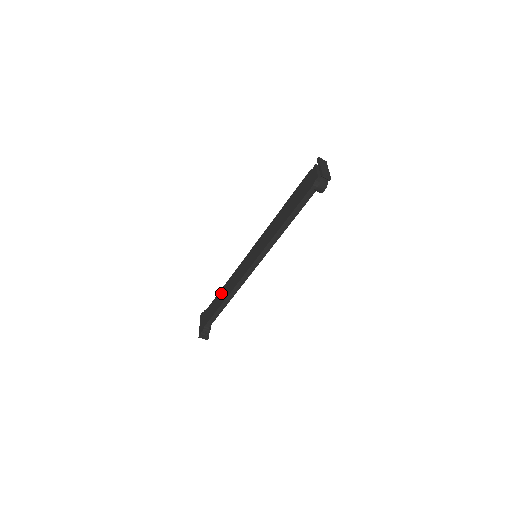
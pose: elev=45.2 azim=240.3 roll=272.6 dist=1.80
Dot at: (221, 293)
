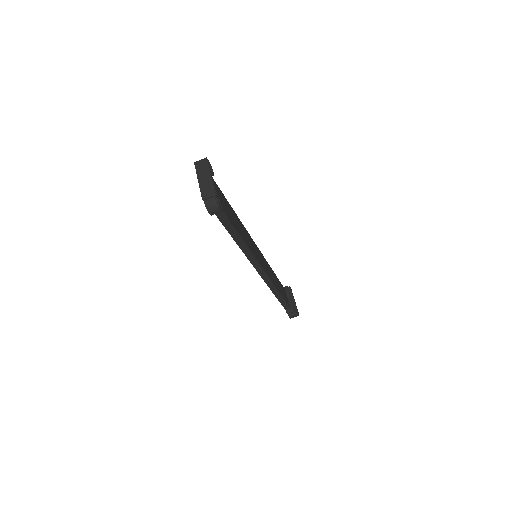
Dot at: occluded
